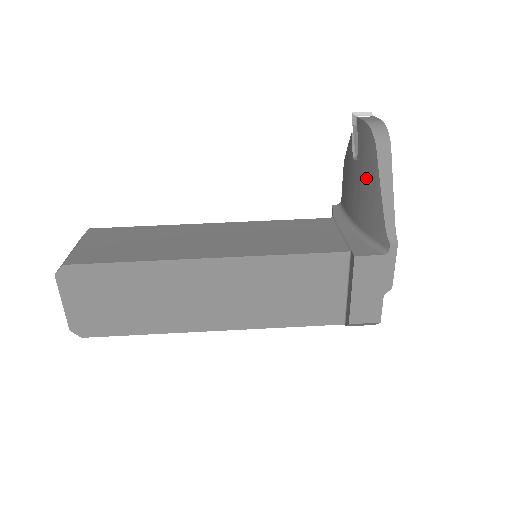
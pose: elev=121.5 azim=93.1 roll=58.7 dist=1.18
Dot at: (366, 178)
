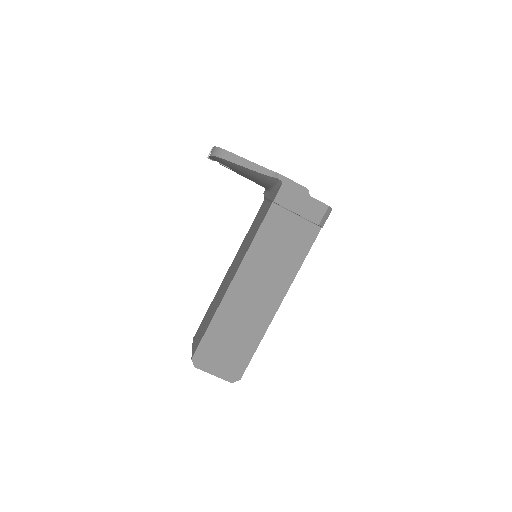
Dot at: (240, 171)
